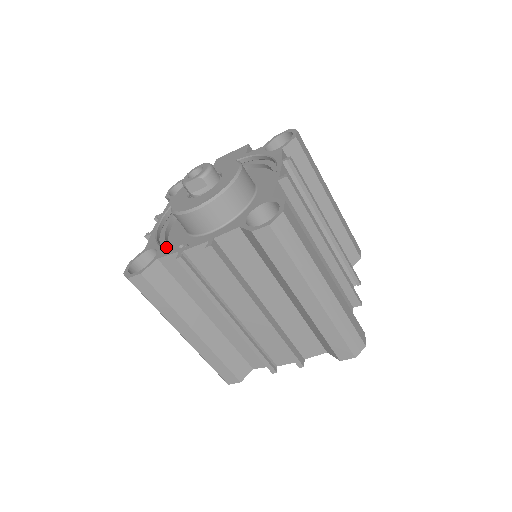
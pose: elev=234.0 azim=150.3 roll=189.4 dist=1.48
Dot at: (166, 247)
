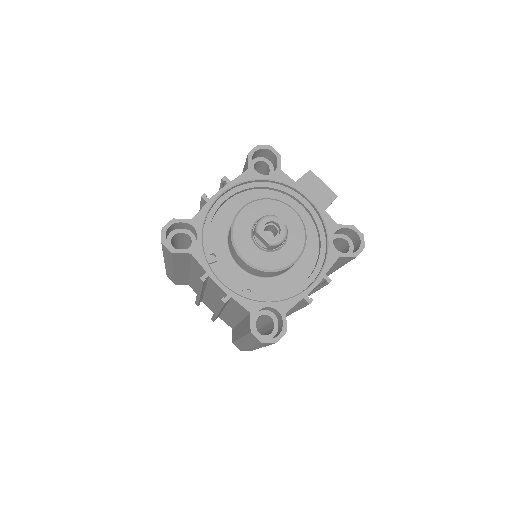
Dot at: (205, 237)
